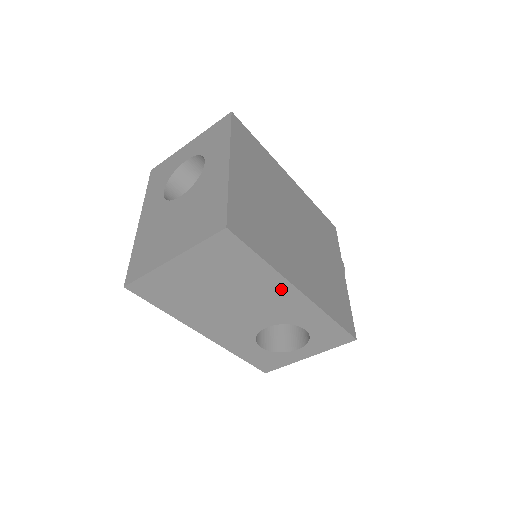
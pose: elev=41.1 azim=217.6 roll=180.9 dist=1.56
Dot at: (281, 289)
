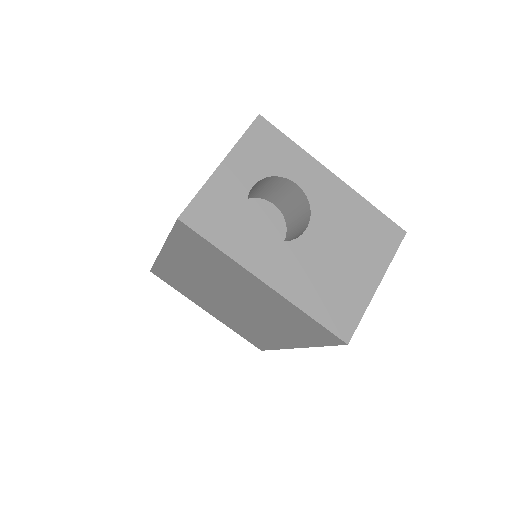
Dot at: occluded
